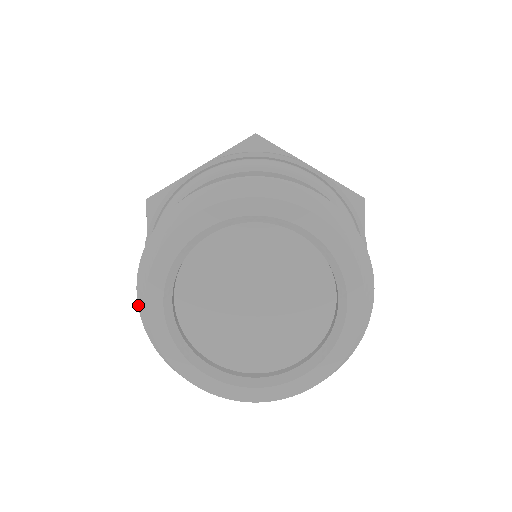
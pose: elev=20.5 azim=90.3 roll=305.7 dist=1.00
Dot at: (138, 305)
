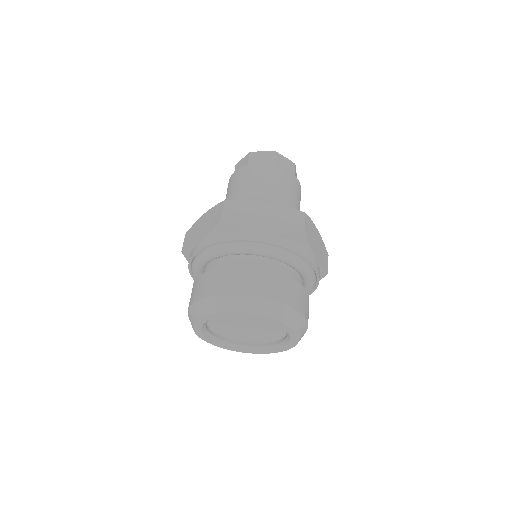
Dot at: occluded
